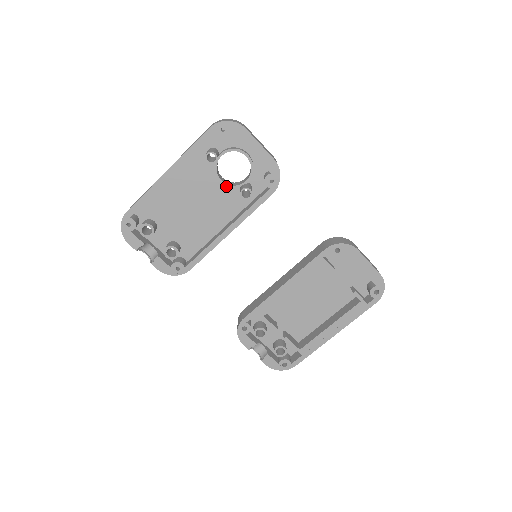
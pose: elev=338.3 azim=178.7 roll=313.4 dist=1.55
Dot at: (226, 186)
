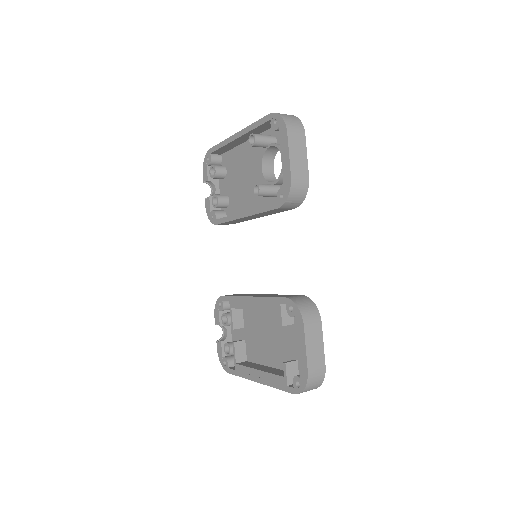
Dot at: (262, 176)
